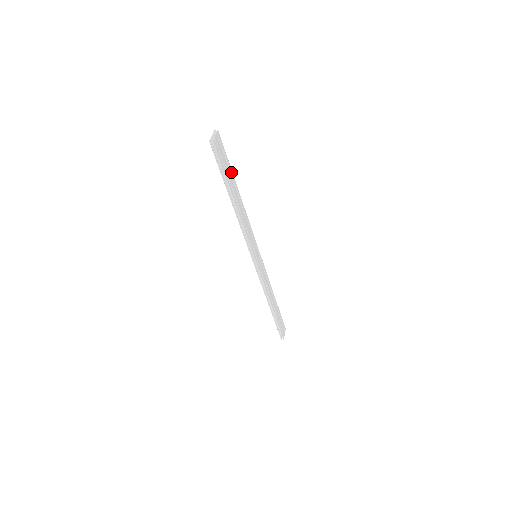
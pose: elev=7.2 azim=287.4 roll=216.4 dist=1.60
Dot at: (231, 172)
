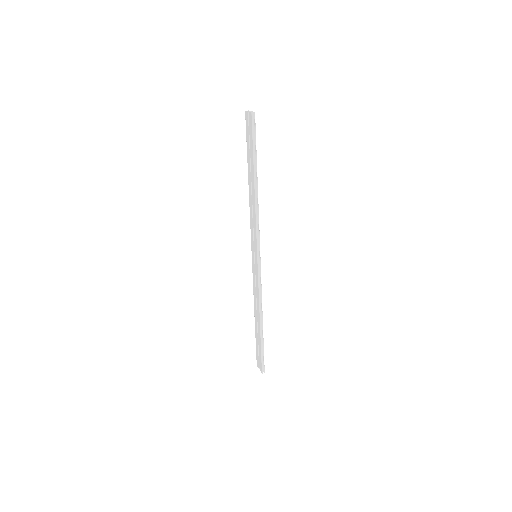
Dot at: occluded
